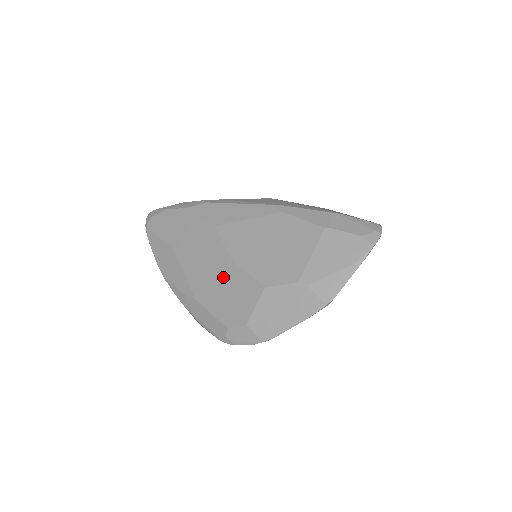
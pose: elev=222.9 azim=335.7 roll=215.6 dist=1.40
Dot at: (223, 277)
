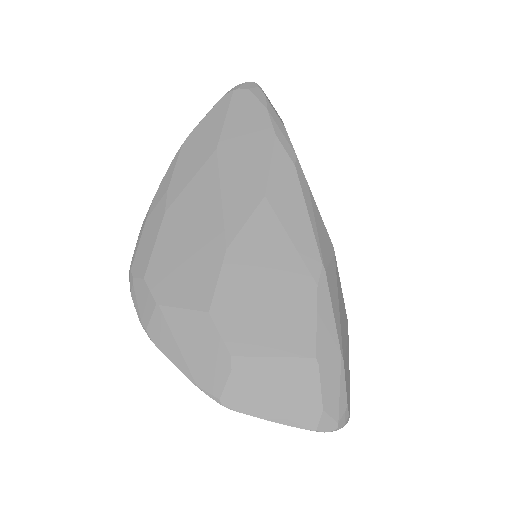
Dot at: (203, 242)
